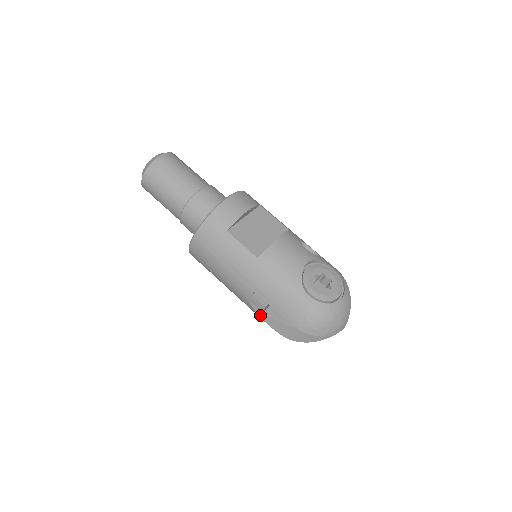
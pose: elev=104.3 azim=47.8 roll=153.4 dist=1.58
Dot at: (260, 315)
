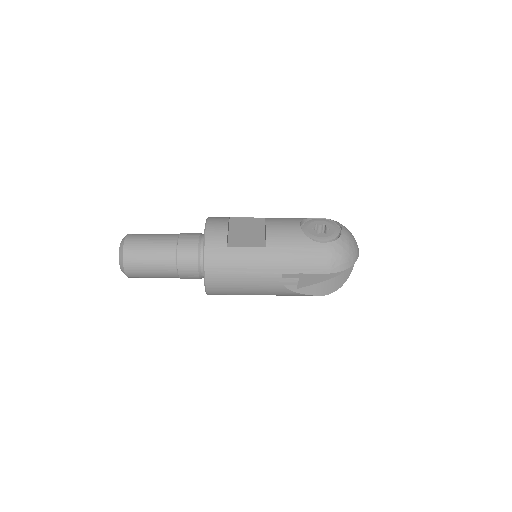
Dot at: (297, 291)
